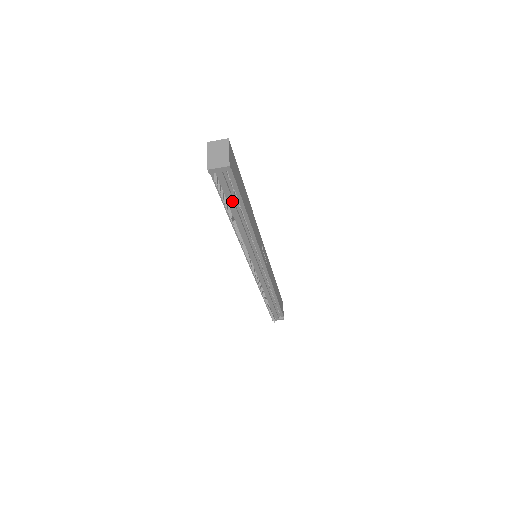
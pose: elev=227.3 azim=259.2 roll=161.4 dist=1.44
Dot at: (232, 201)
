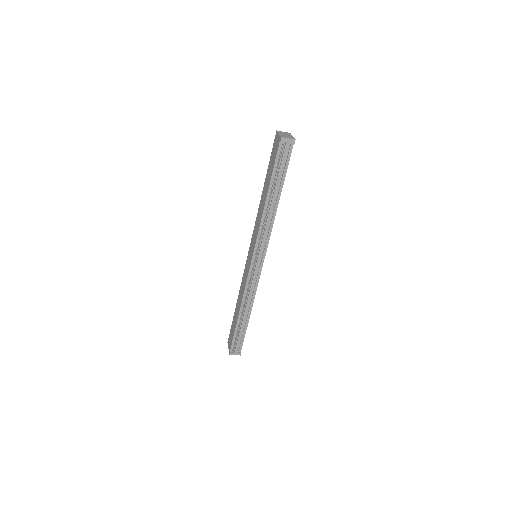
Dot at: (280, 174)
